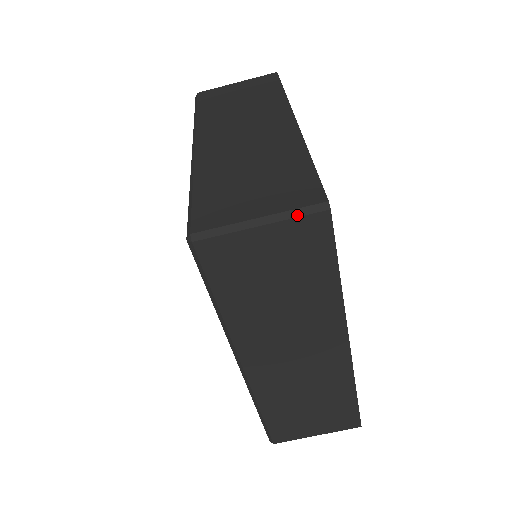
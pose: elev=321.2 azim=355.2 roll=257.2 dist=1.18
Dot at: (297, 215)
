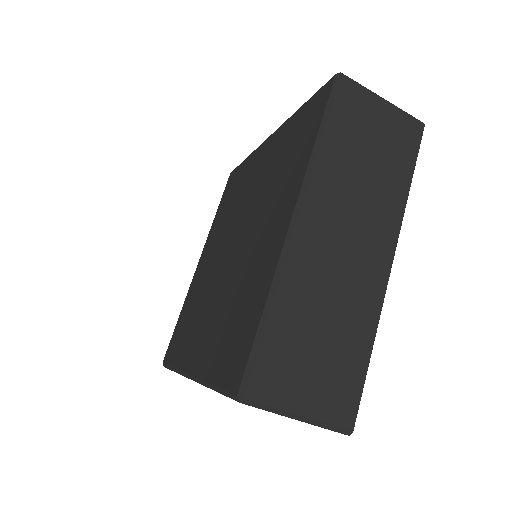
Dot at: (406, 112)
